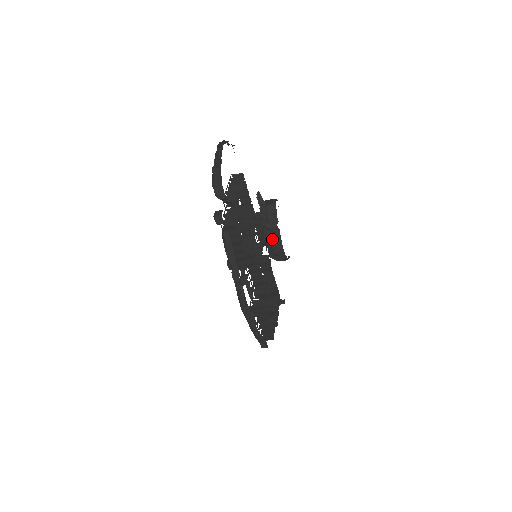
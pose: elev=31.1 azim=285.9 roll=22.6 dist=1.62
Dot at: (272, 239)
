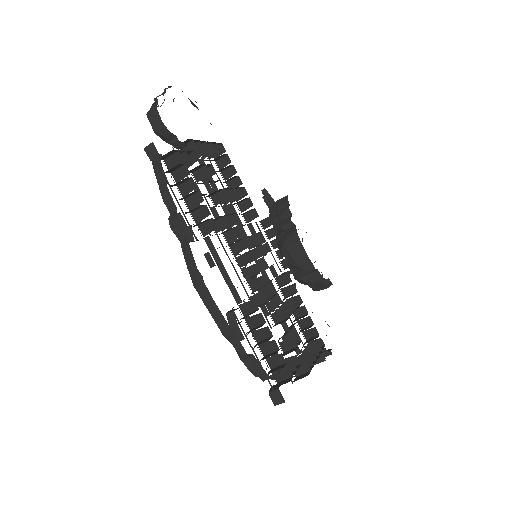
Dot at: (287, 241)
